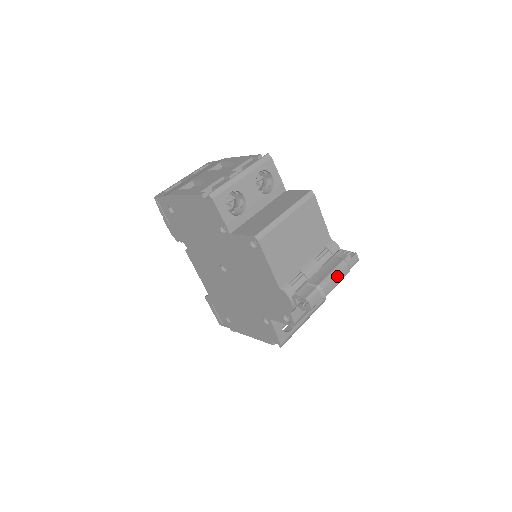
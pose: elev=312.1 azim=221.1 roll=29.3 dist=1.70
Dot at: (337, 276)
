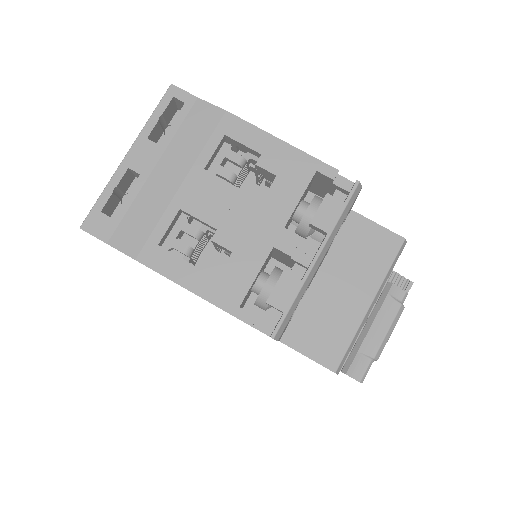
Dot at: (392, 331)
